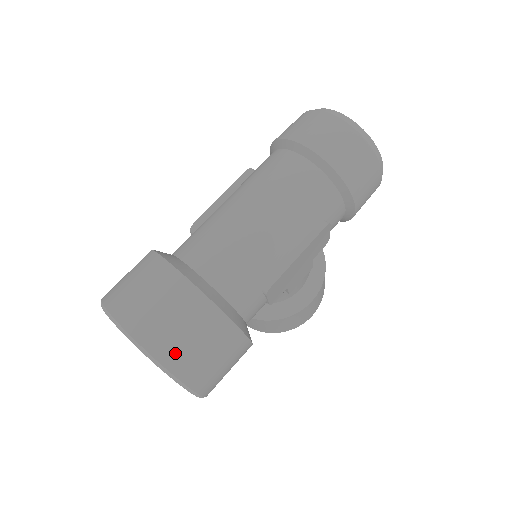
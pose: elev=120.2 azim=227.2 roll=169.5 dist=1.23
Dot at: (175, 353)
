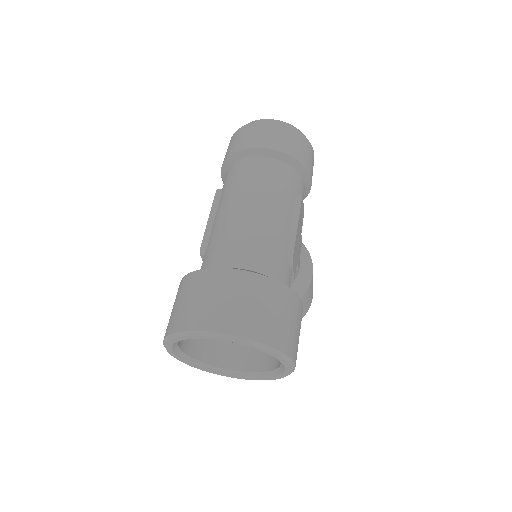
Dot at: (263, 328)
